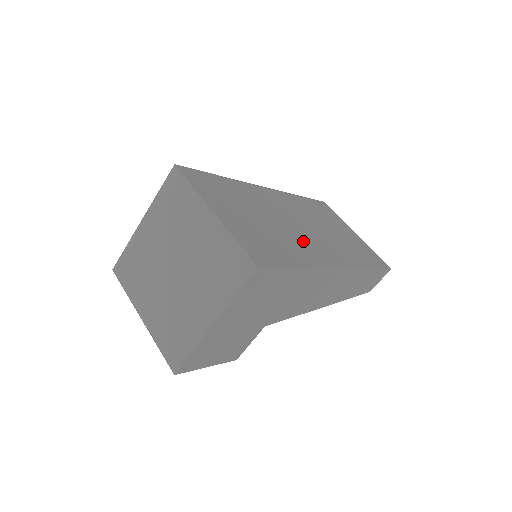
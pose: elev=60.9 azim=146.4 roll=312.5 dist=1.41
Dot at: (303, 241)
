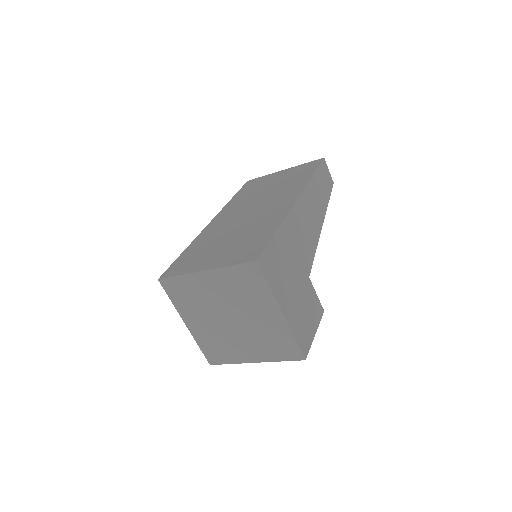
Dot at: (262, 216)
